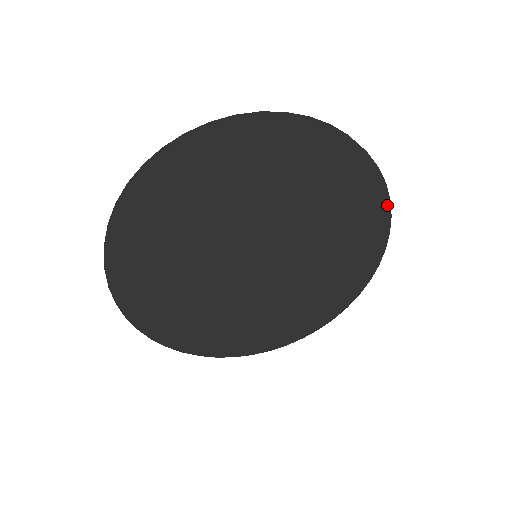
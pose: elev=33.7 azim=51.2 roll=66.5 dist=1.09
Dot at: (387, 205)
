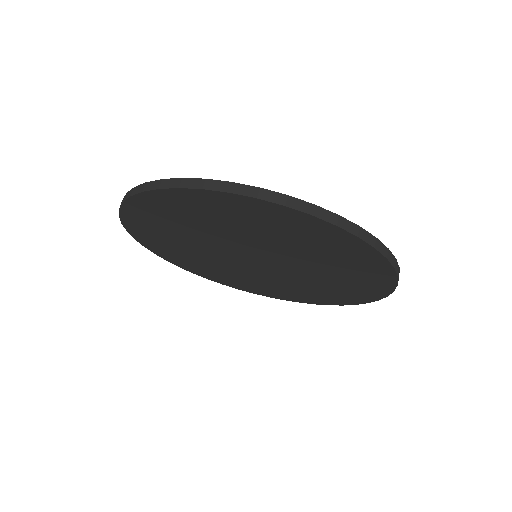
Dot at: (382, 296)
